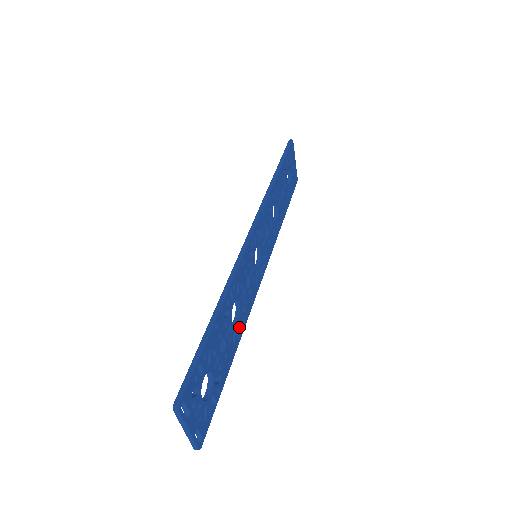
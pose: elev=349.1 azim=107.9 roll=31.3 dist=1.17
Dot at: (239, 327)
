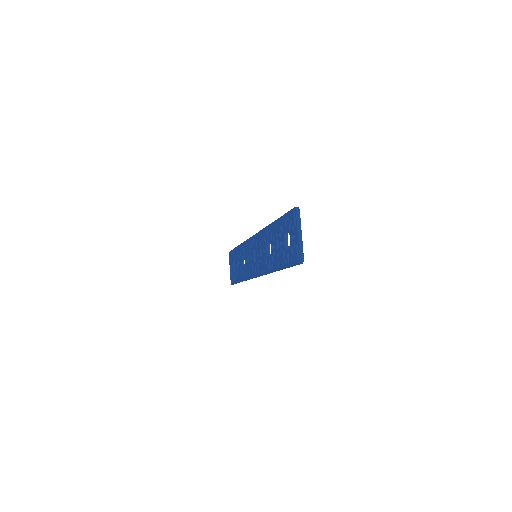
Dot at: occluded
